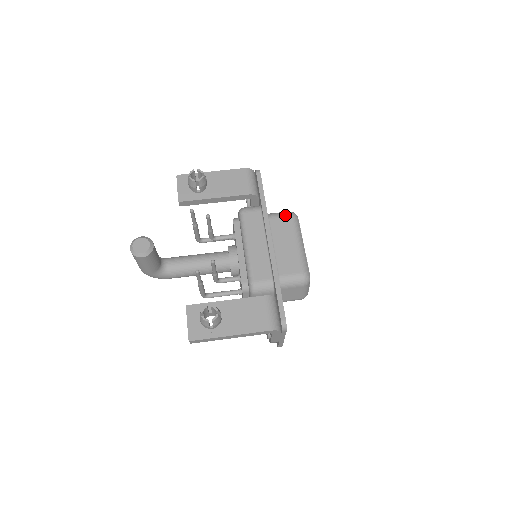
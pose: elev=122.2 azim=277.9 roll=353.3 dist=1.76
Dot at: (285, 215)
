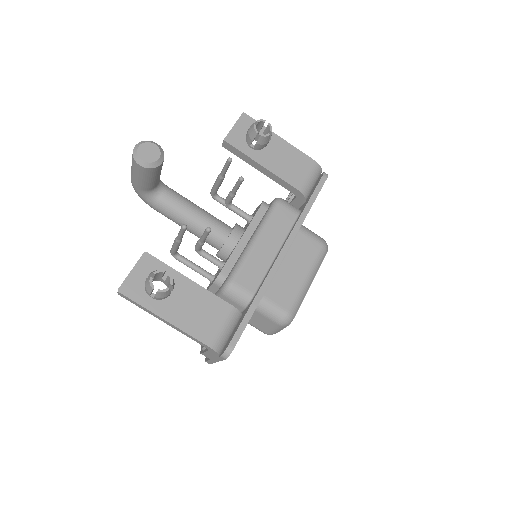
Dot at: (317, 239)
